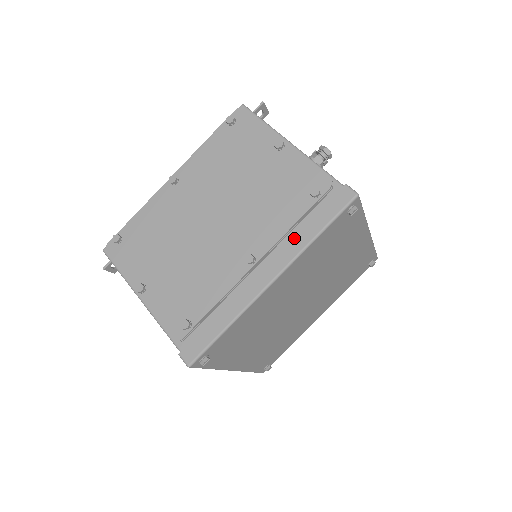
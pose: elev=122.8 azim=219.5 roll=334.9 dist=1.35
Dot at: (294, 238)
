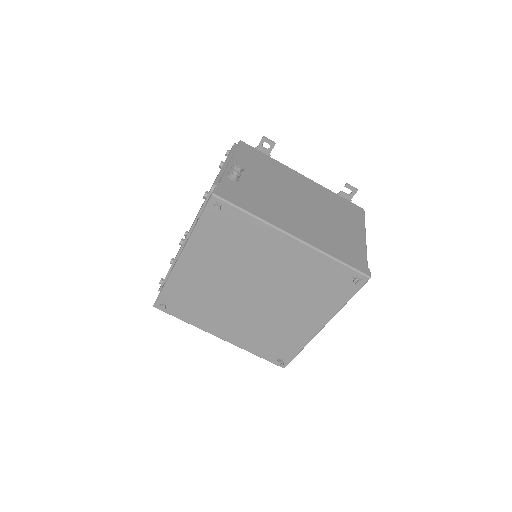
Dot at: occluded
